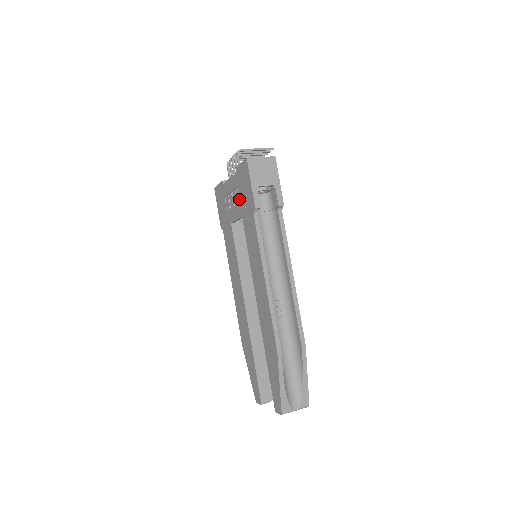
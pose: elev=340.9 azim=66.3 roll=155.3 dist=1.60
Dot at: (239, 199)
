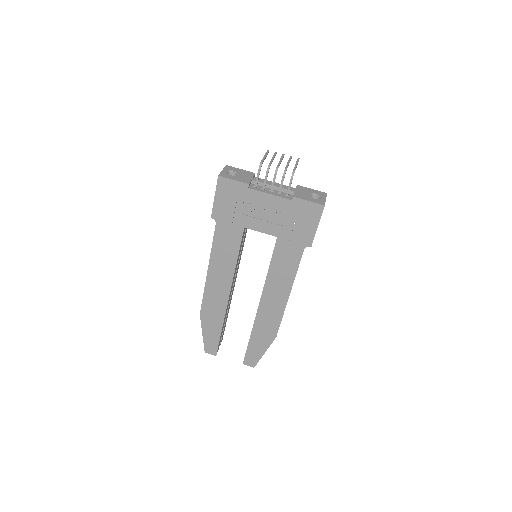
Dot at: (281, 222)
